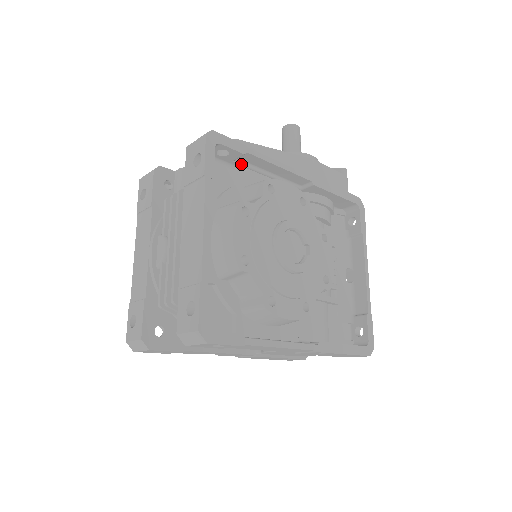
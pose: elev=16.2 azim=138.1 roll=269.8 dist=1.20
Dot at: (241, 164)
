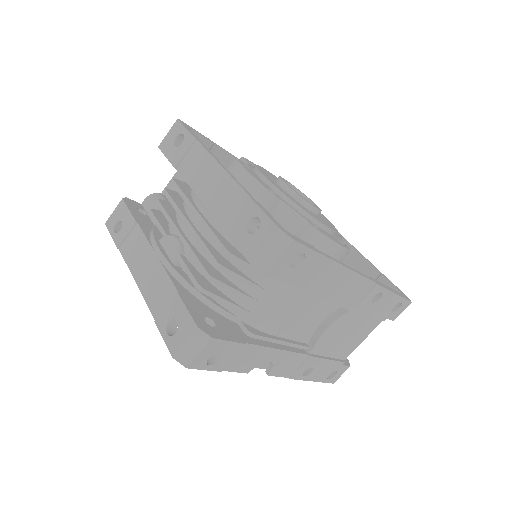
Dot at: occluded
